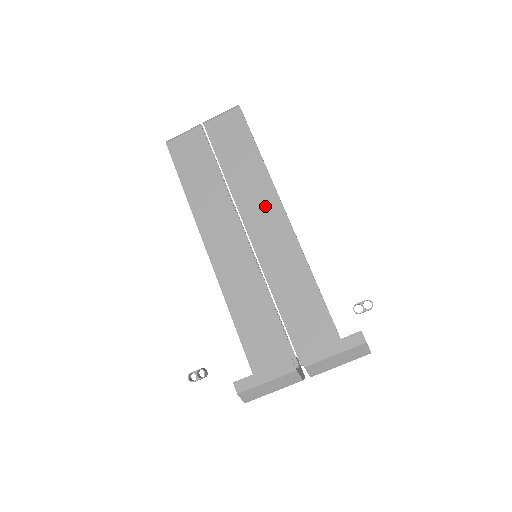
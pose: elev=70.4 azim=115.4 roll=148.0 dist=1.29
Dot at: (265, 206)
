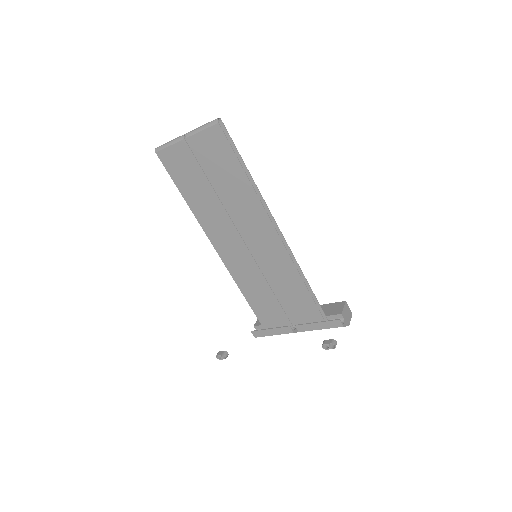
Dot at: (258, 223)
